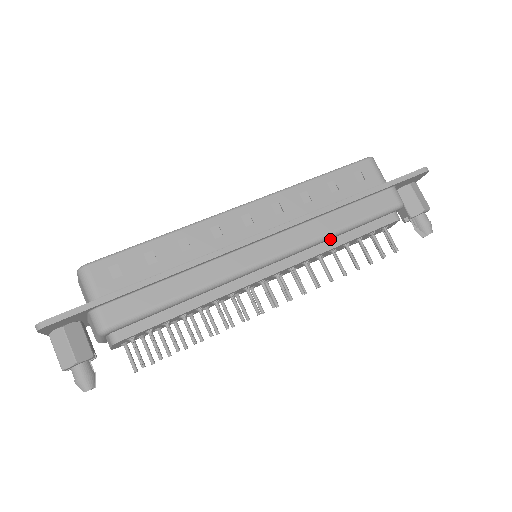
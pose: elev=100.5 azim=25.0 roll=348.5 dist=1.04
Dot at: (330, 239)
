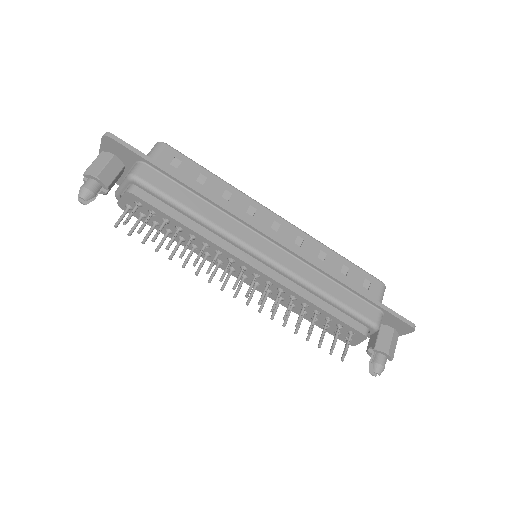
Dot at: (311, 293)
